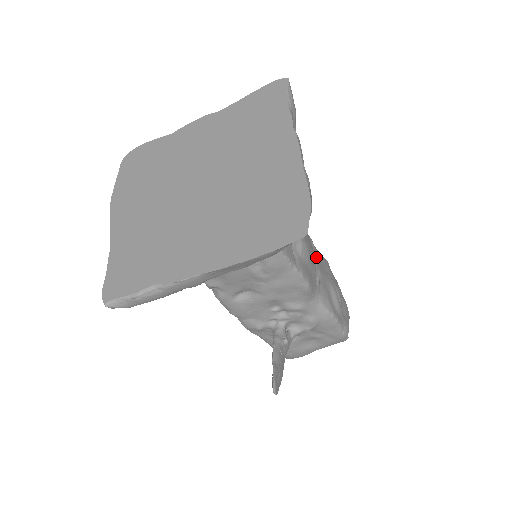
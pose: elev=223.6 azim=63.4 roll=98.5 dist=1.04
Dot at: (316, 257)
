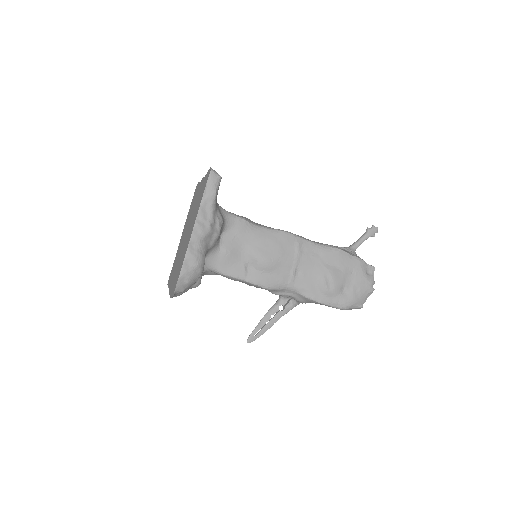
Dot at: (296, 260)
